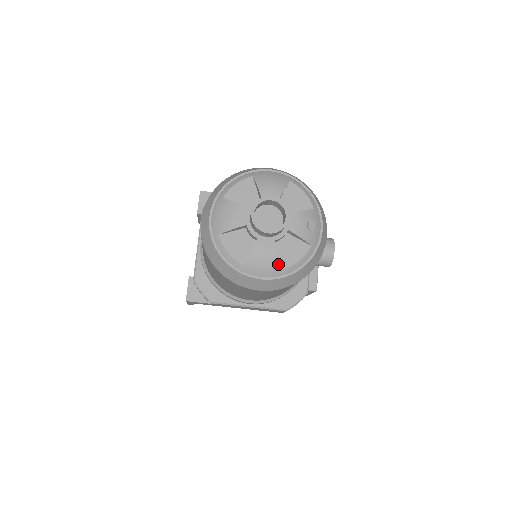
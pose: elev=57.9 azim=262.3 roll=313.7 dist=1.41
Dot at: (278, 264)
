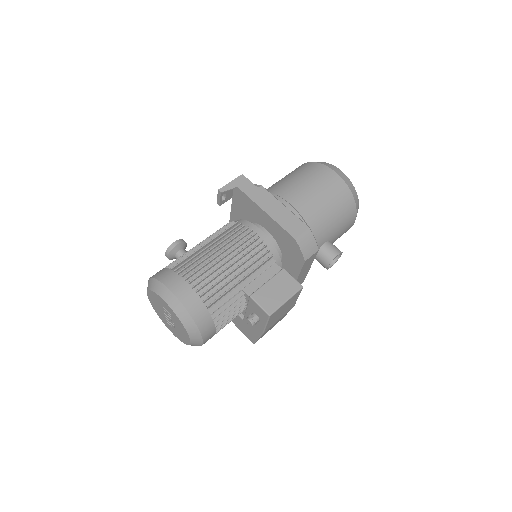
Dot at: occluded
